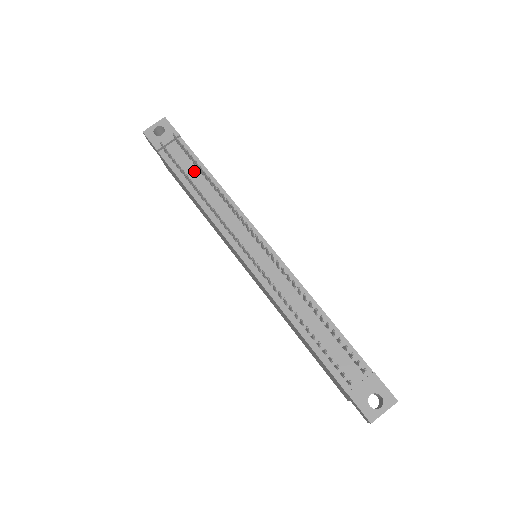
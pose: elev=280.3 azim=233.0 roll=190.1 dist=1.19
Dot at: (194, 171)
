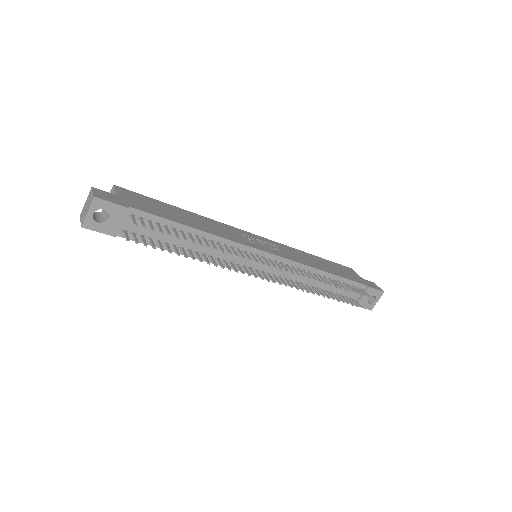
Dot at: occluded
